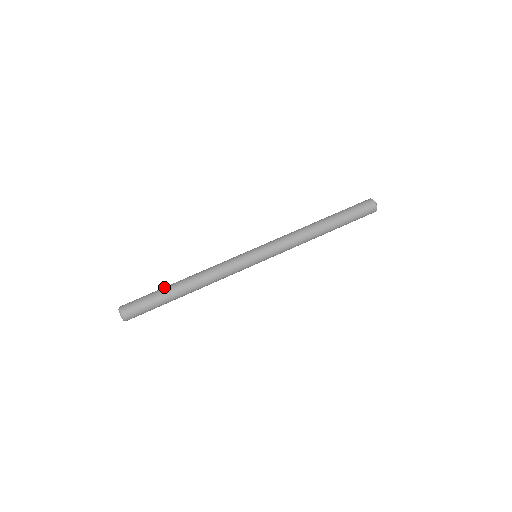
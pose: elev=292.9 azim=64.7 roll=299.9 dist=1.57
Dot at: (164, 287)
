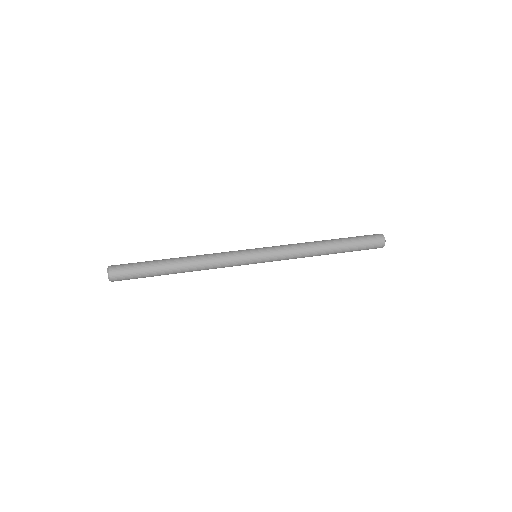
Dot at: (158, 260)
